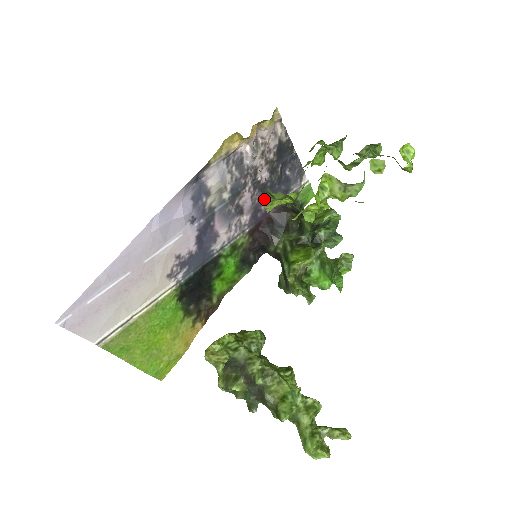
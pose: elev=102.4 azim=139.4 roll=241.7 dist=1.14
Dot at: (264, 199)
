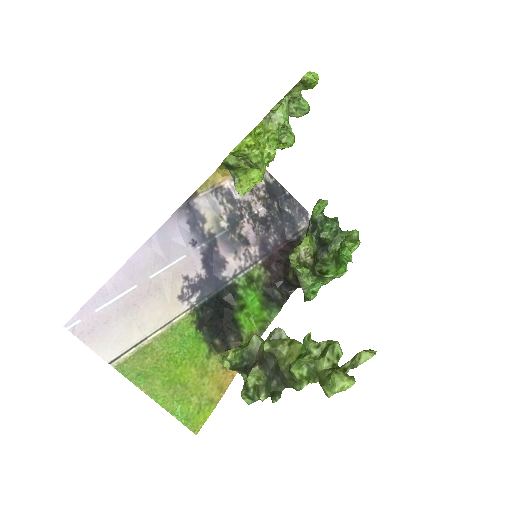
Dot at: (269, 232)
